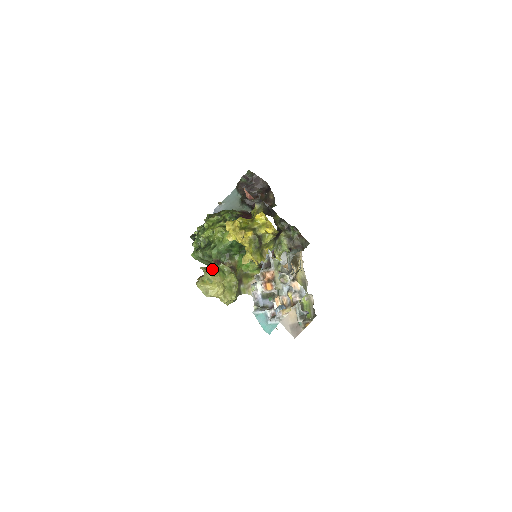
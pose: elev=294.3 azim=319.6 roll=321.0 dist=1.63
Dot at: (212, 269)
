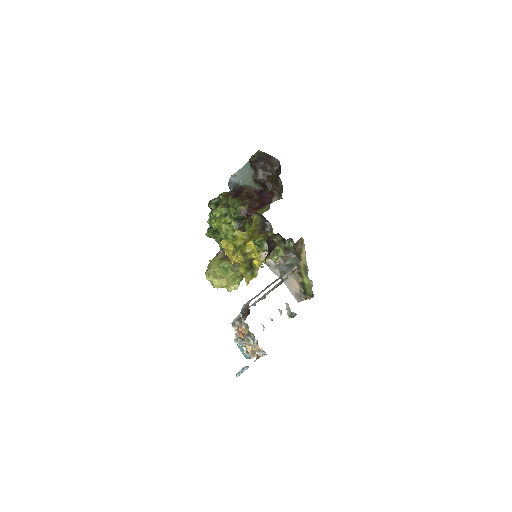
Dot at: (216, 268)
